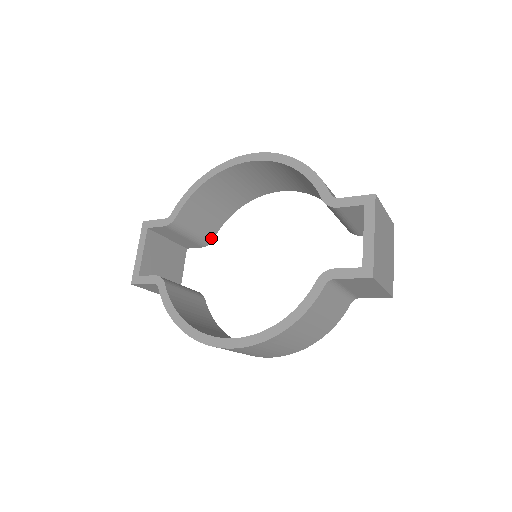
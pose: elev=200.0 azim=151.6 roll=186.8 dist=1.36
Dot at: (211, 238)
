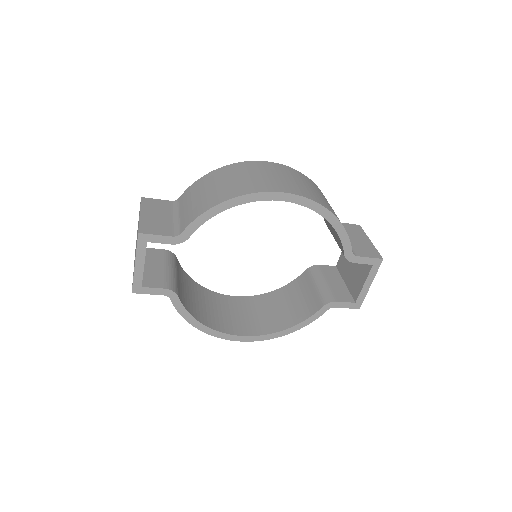
Dot at: occluded
